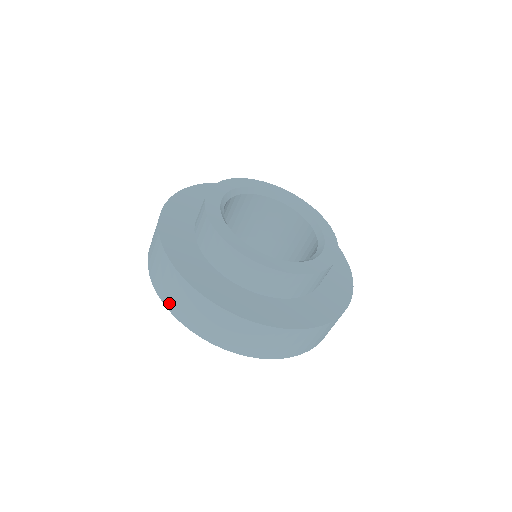
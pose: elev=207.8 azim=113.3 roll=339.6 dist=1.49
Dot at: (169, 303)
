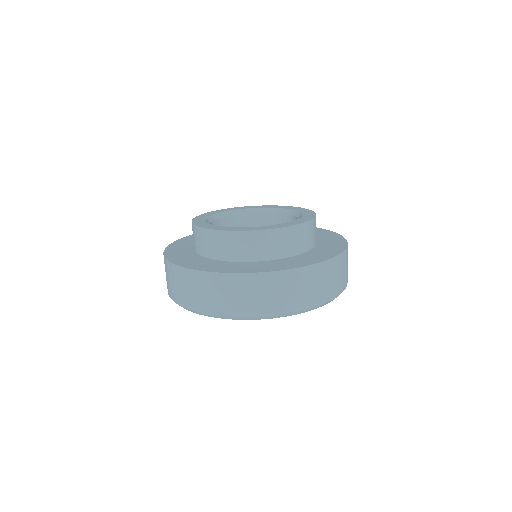
Dot at: (170, 292)
